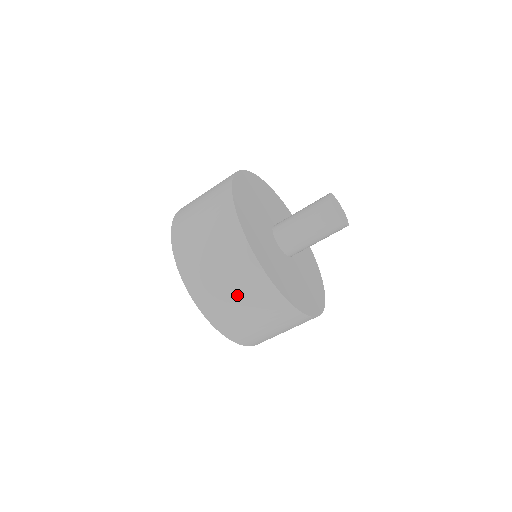
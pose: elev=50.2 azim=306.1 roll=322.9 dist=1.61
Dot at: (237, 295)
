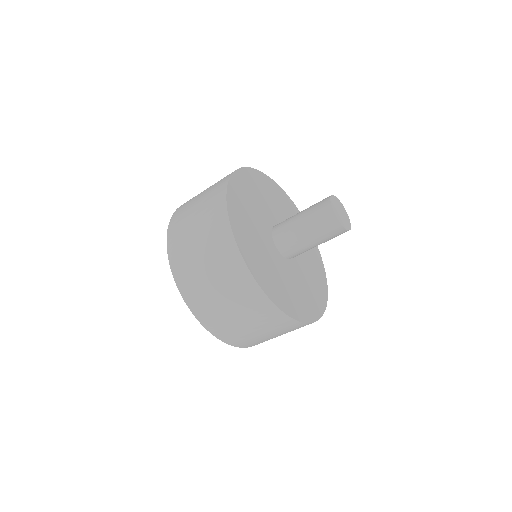
Dot at: (239, 314)
